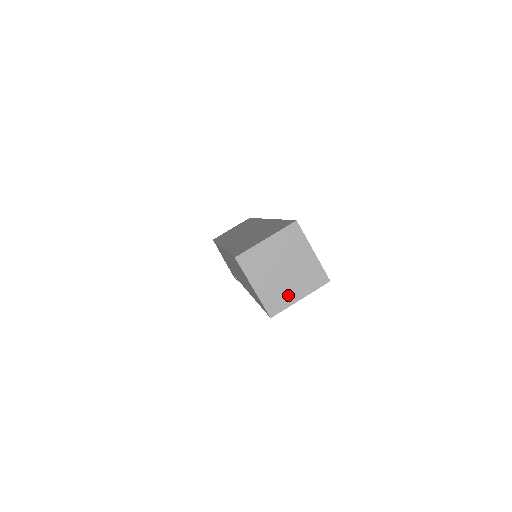
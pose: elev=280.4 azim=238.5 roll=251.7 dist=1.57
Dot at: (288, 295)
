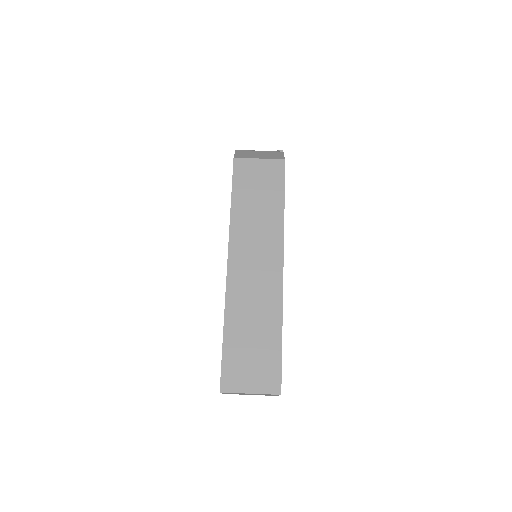
Dot at: (243, 394)
